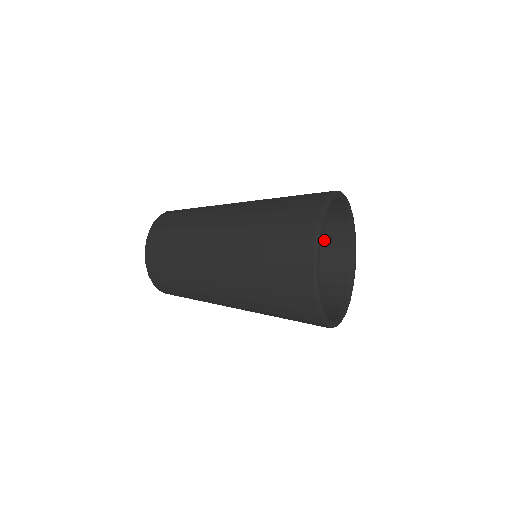
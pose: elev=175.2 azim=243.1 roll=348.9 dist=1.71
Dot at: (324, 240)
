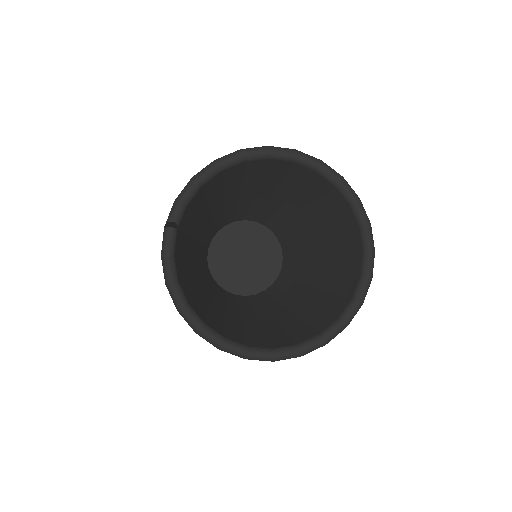
Dot at: (338, 226)
